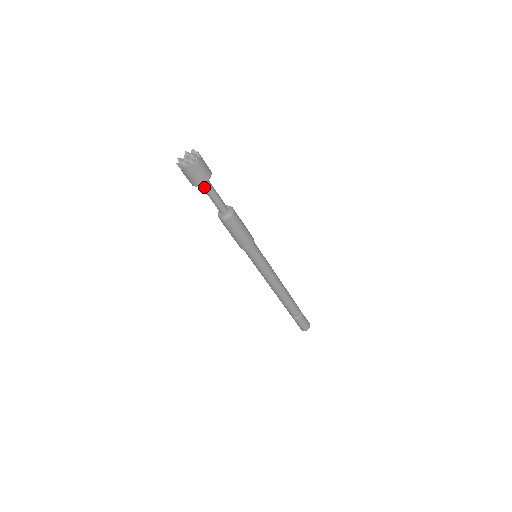
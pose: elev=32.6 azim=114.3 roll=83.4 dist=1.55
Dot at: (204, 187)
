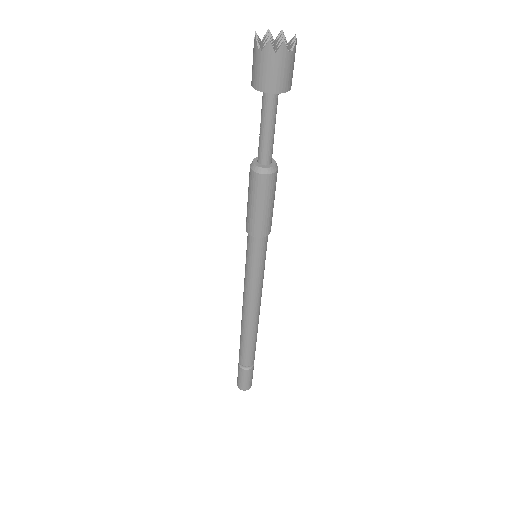
Dot at: (268, 103)
